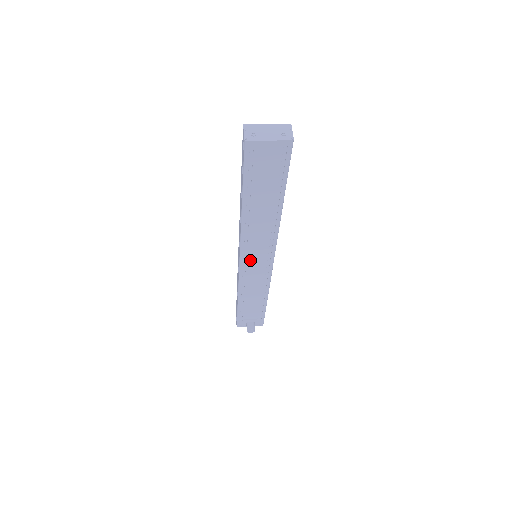
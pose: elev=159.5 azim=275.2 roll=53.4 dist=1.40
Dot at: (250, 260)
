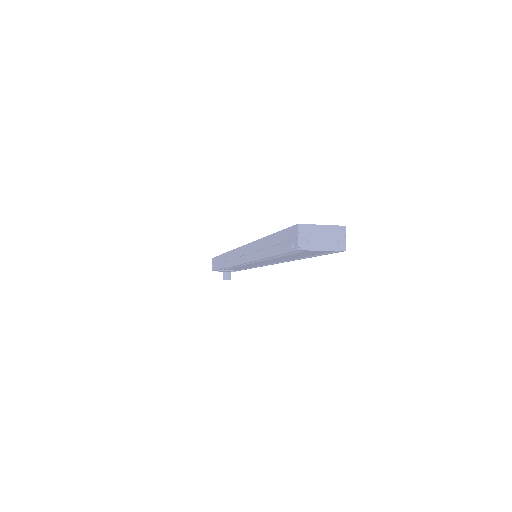
Dot at: (251, 264)
